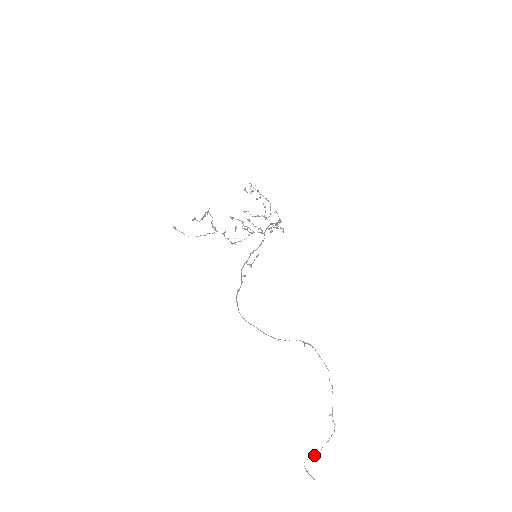
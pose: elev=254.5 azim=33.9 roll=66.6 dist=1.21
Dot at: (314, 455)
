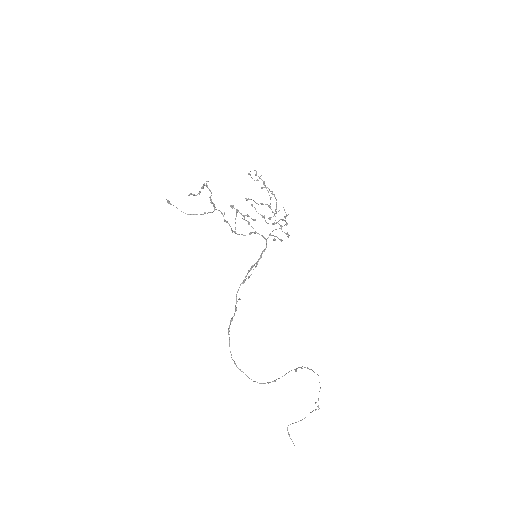
Dot at: (298, 421)
